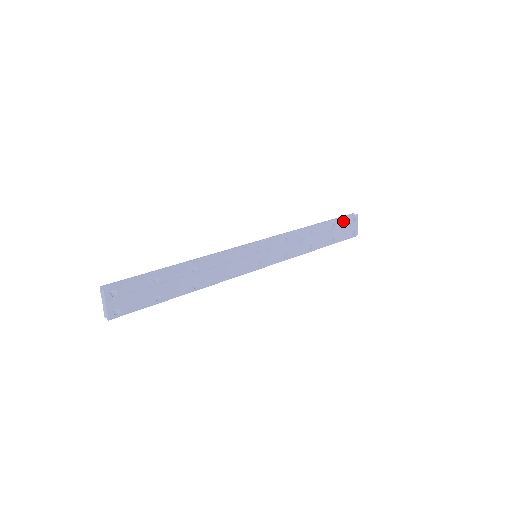
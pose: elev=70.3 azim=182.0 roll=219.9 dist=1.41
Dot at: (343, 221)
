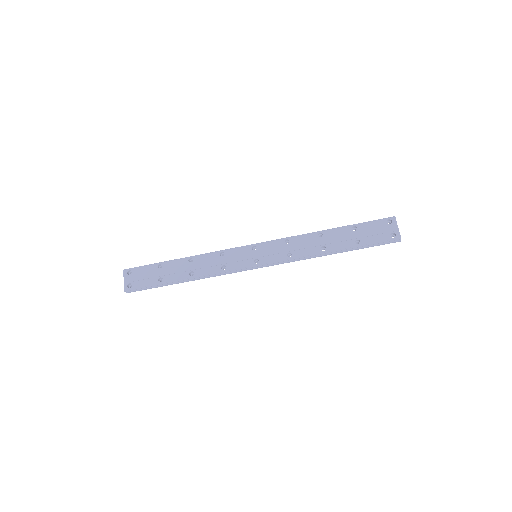
Dot at: (370, 223)
